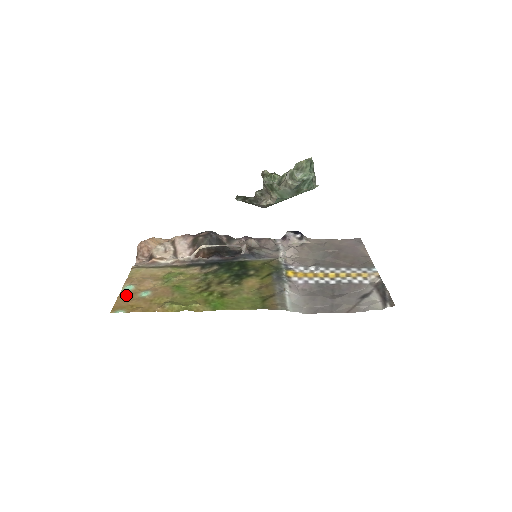
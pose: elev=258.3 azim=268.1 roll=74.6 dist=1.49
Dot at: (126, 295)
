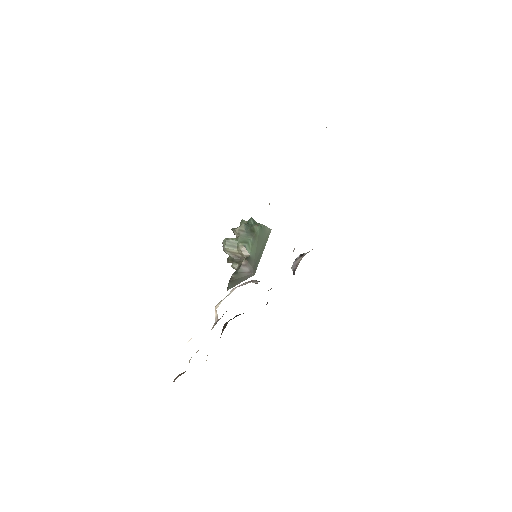
Dot at: occluded
